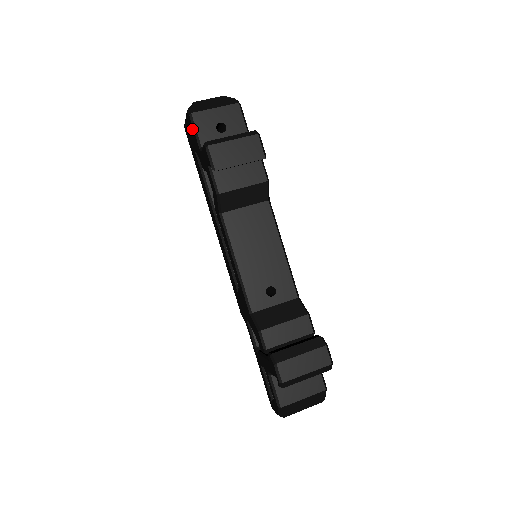
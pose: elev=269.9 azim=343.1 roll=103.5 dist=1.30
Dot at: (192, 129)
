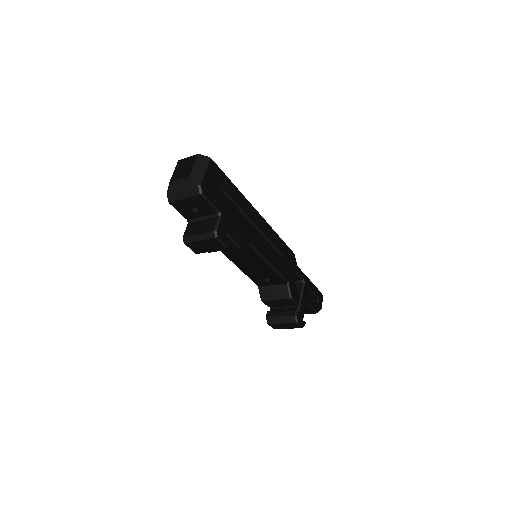
Dot at: occluded
